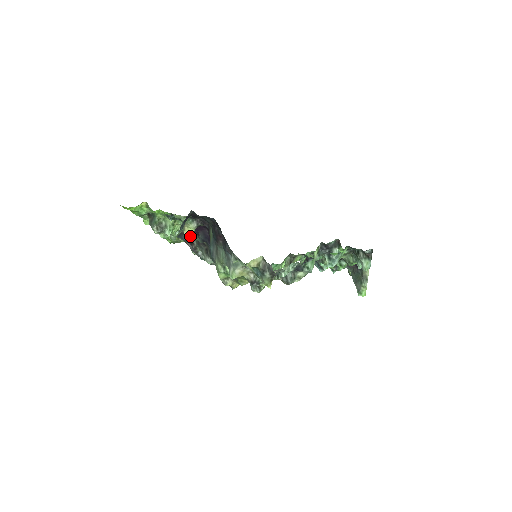
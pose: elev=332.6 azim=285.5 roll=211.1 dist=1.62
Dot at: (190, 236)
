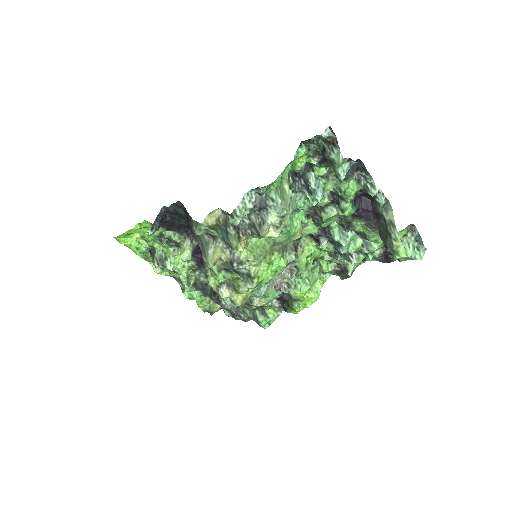
Dot at: occluded
